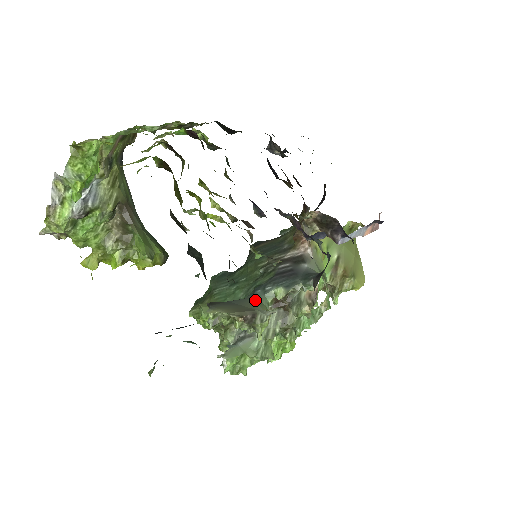
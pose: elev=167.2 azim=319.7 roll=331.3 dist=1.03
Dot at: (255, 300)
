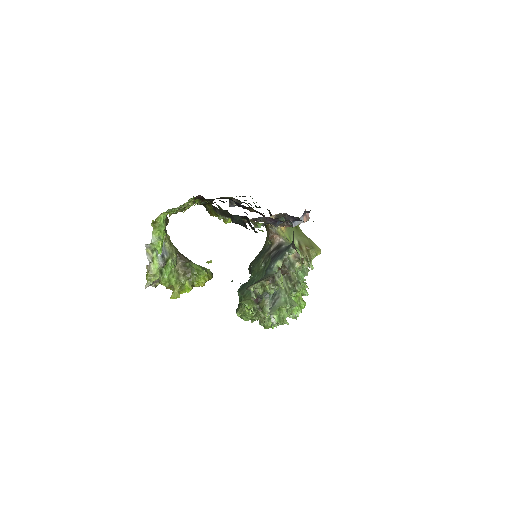
Dot at: (269, 274)
